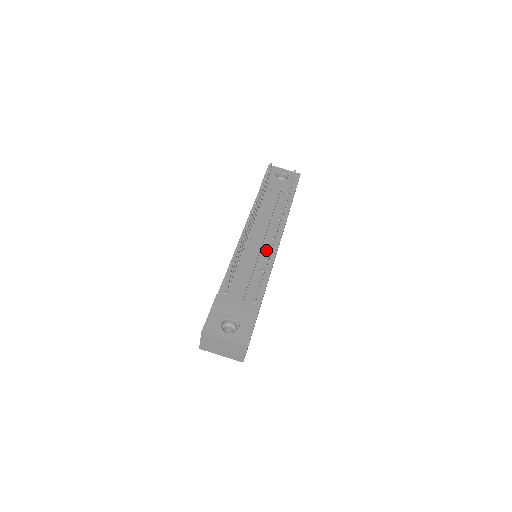
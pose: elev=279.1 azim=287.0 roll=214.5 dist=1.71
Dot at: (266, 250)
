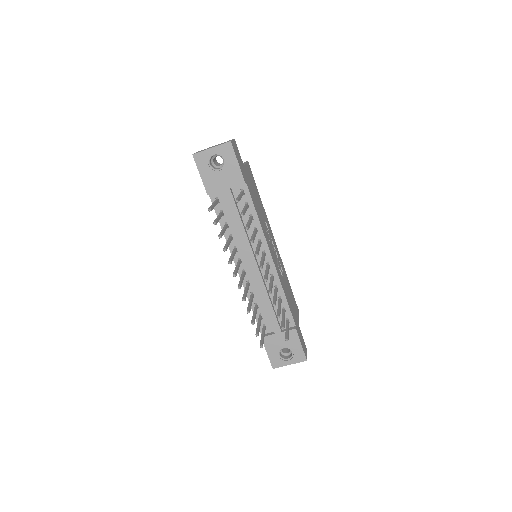
Dot at: (265, 268)
